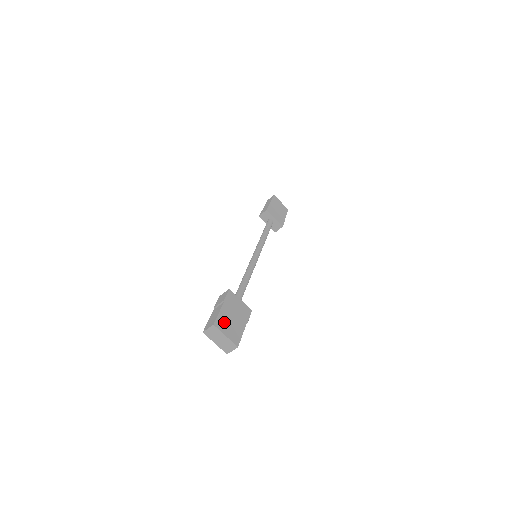
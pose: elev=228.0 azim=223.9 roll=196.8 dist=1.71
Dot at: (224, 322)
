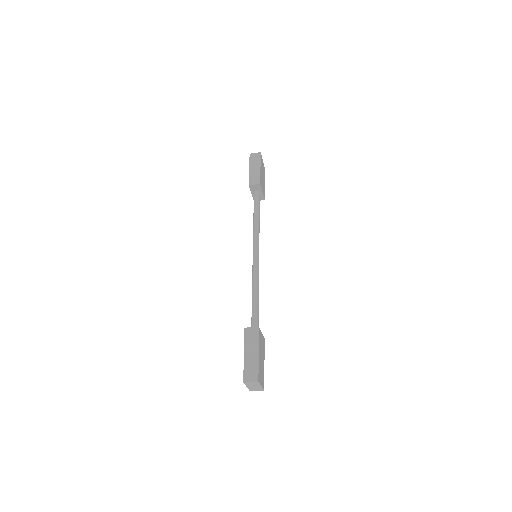
Dot at: (260, 371)
